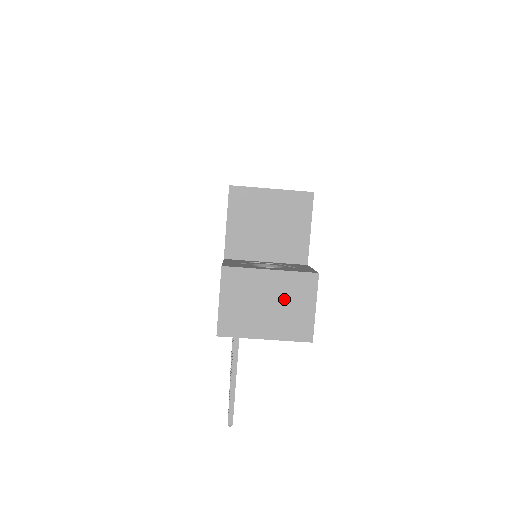
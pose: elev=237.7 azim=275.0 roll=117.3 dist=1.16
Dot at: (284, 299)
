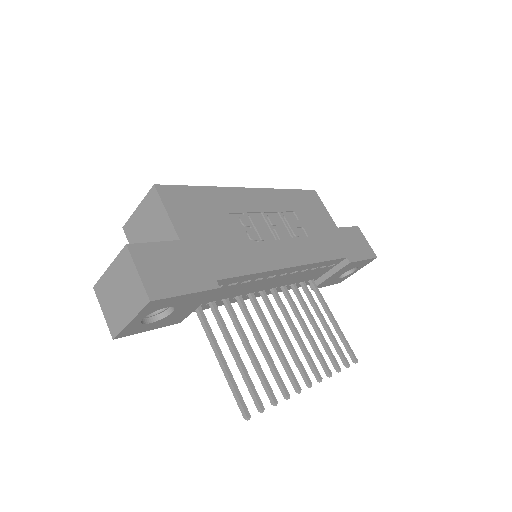
Dot at: (123, 282)
